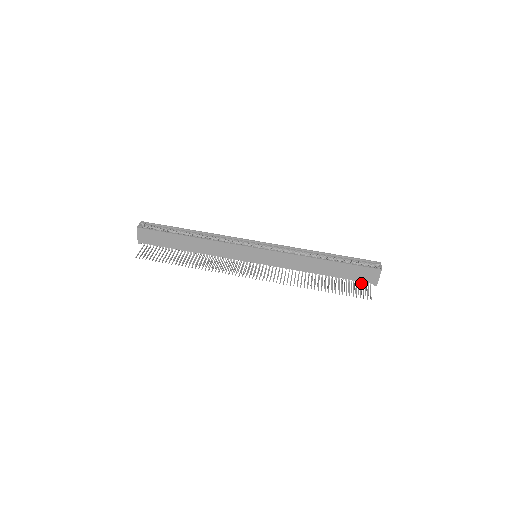
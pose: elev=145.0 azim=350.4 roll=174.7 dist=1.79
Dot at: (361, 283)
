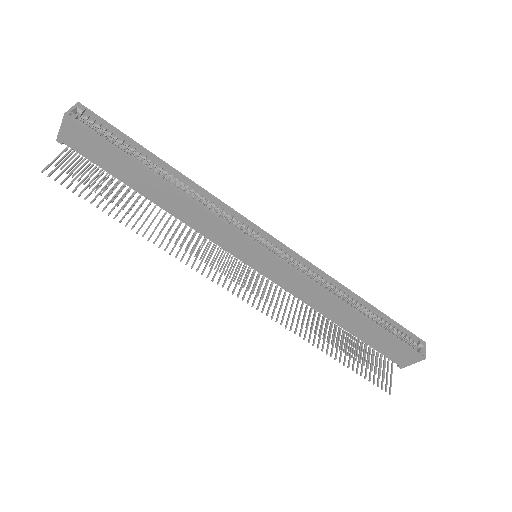
Dot at: occluded
